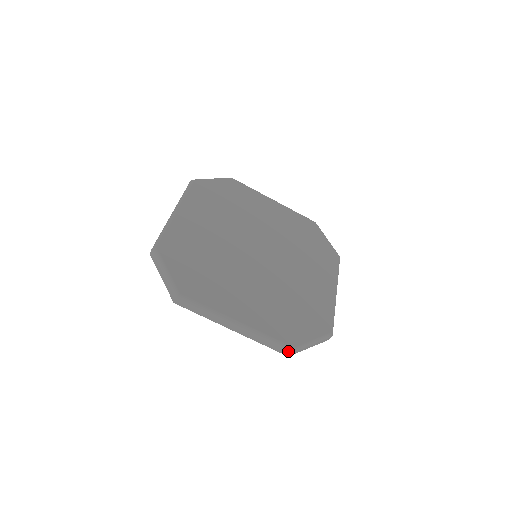
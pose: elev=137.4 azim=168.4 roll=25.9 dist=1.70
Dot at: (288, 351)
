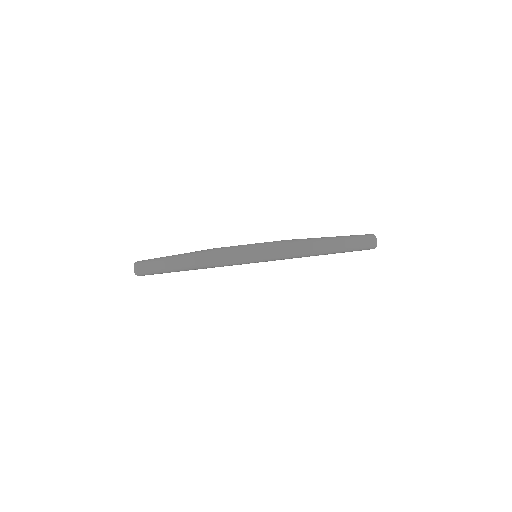
Dot at: (209, 254)
